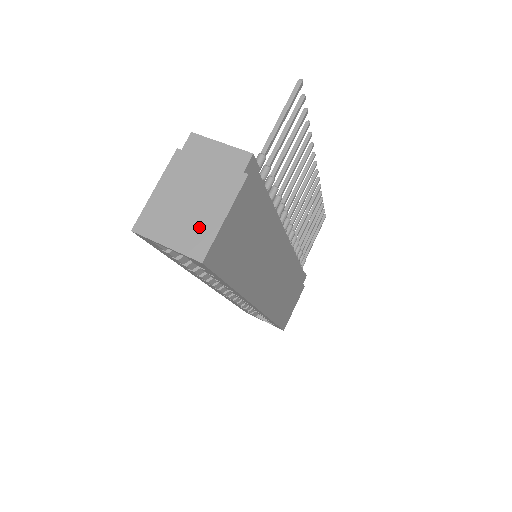
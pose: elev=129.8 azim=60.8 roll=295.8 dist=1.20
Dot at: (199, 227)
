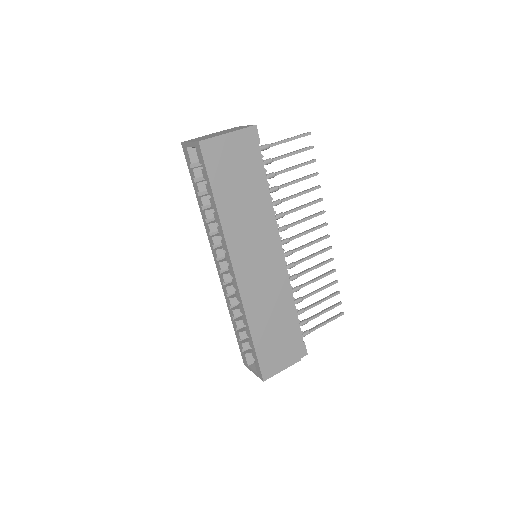
Dot at: (209, 137)
